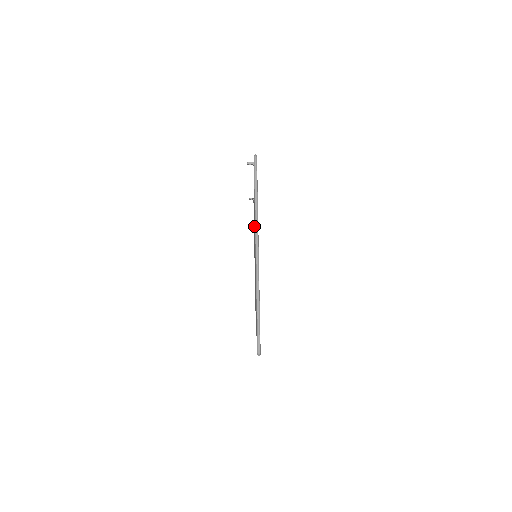
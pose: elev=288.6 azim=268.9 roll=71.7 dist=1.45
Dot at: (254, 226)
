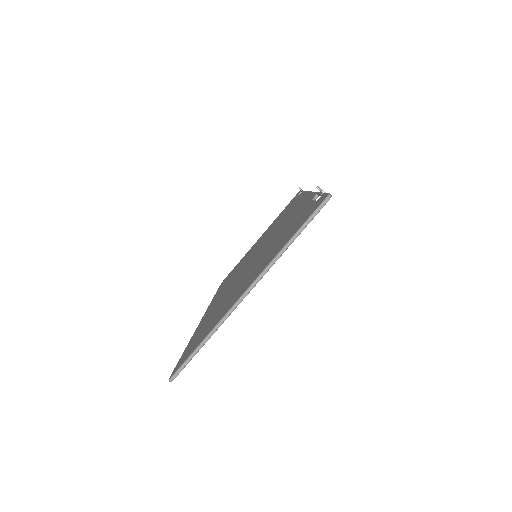
Dot at: (274, 239)
